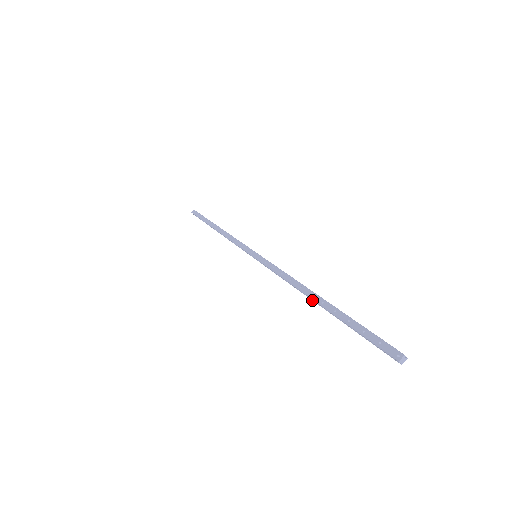
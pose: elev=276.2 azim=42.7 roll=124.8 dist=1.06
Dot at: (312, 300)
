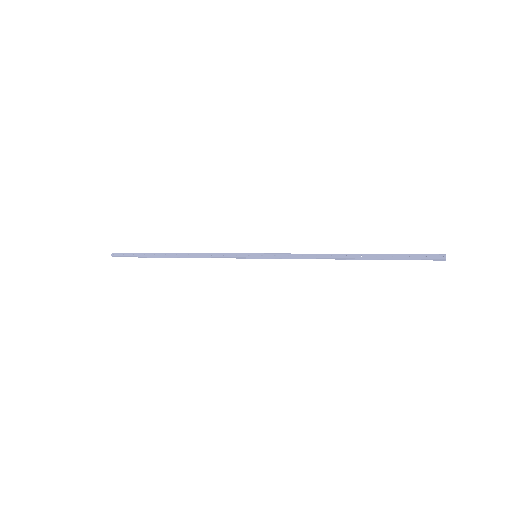
Dot at: (347, 259)
